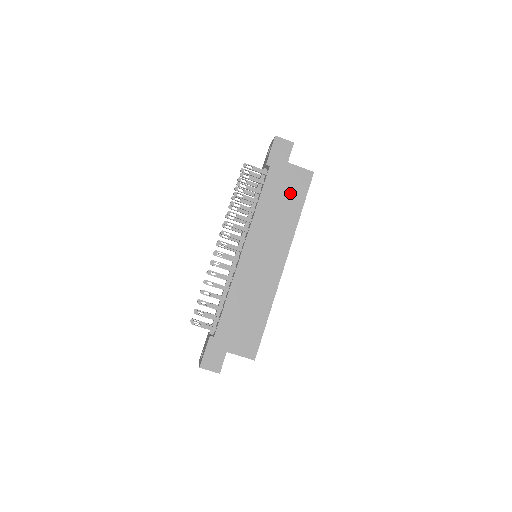
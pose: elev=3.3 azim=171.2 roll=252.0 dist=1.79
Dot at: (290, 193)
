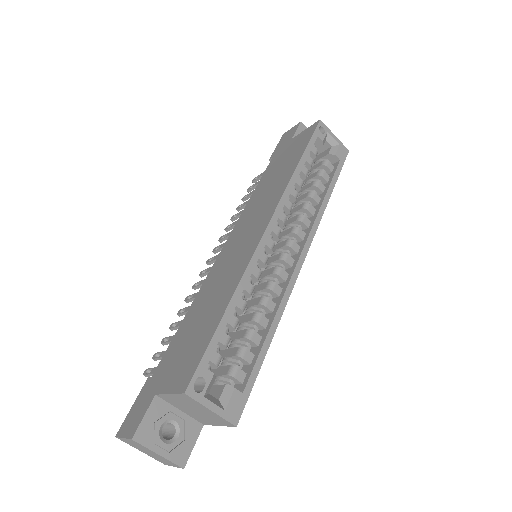
Dot at: (289, 158)
